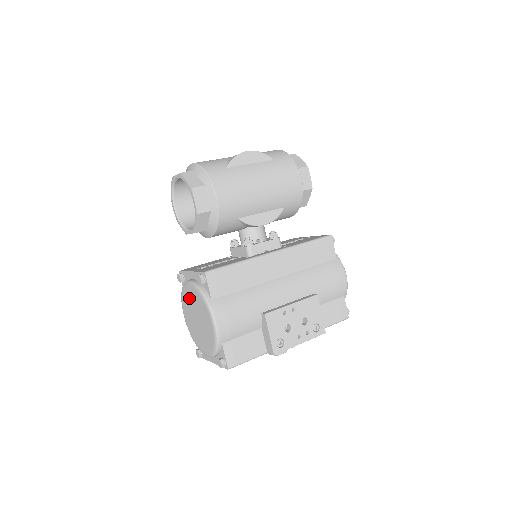
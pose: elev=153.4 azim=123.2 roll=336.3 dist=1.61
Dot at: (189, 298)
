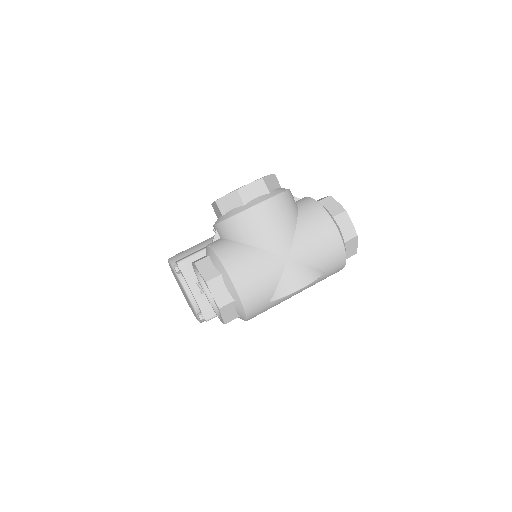
Dot at: (181, 287)
